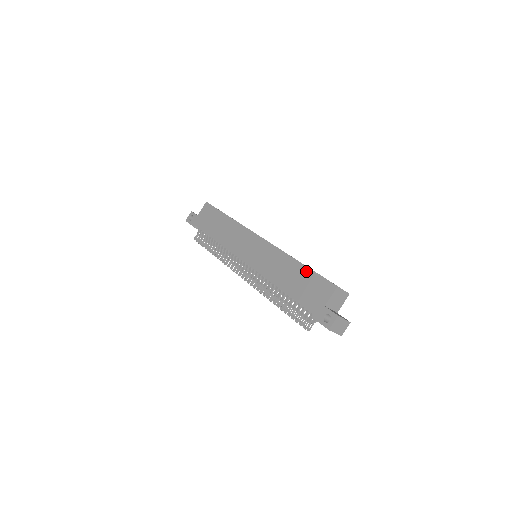
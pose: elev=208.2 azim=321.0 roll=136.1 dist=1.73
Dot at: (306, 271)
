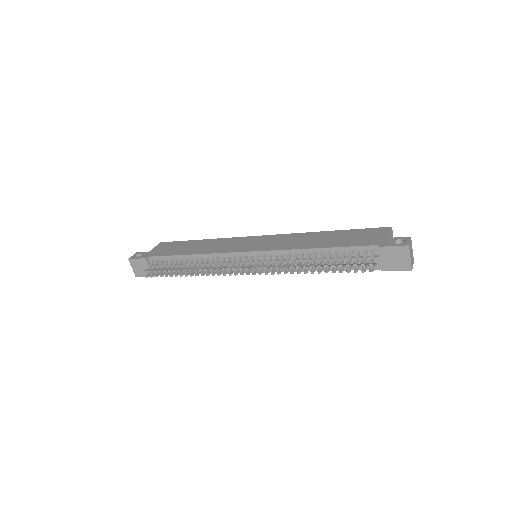
Dot at: (344, 231)
